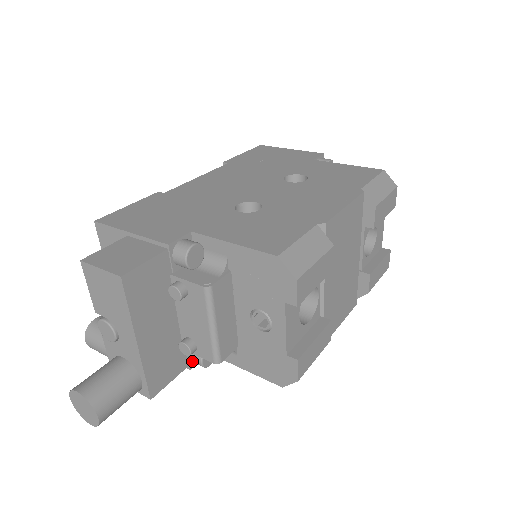
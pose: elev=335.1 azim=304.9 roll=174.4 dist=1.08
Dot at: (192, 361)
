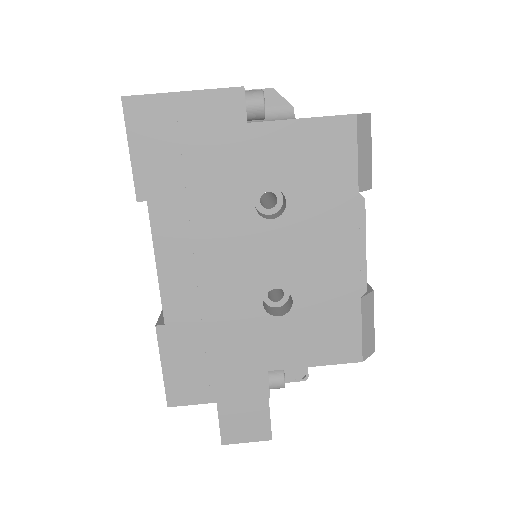
Dot at: occluded
